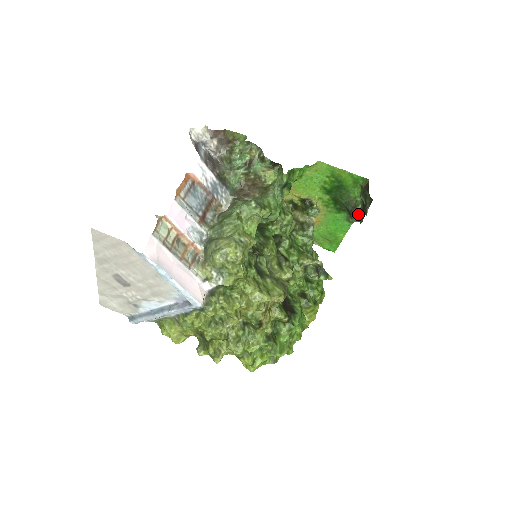
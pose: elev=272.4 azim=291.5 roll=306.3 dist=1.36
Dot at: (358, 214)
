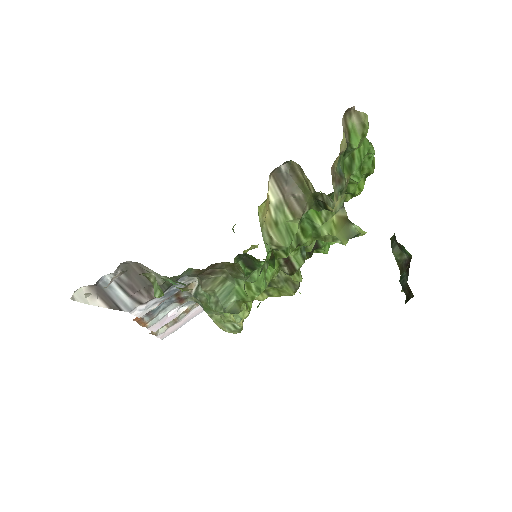
Dot at: (399, 261)
